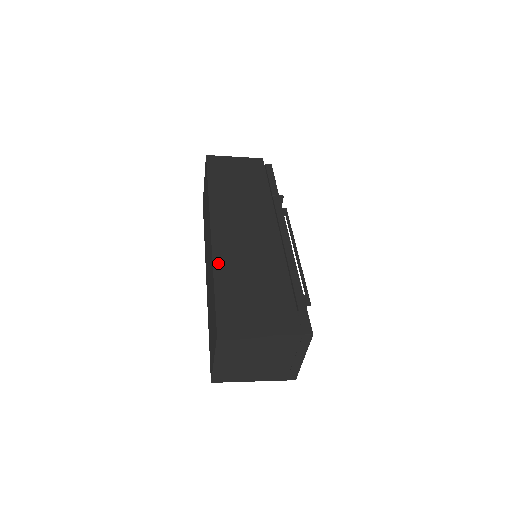
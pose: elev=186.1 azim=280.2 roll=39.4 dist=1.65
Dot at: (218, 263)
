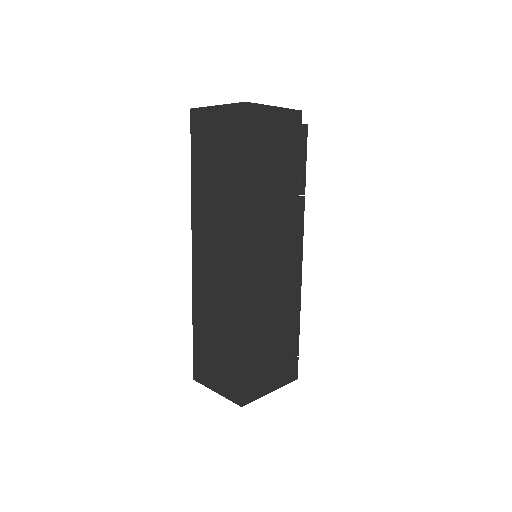
Dot at: (247, 321)
